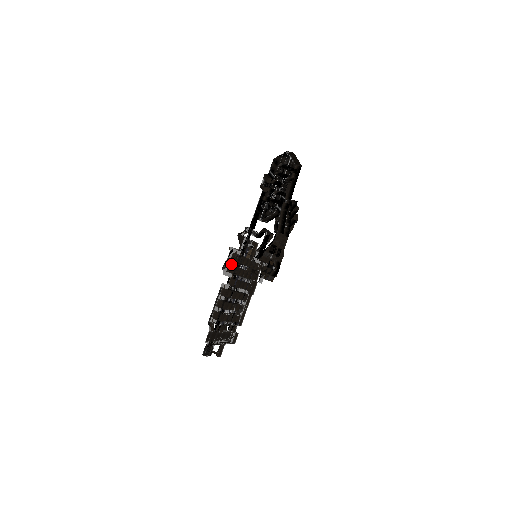
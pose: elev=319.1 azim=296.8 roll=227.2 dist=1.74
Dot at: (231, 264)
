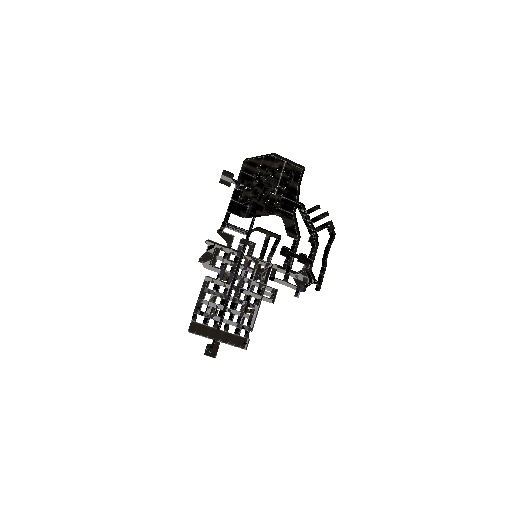
Dot at: (212, 258)
